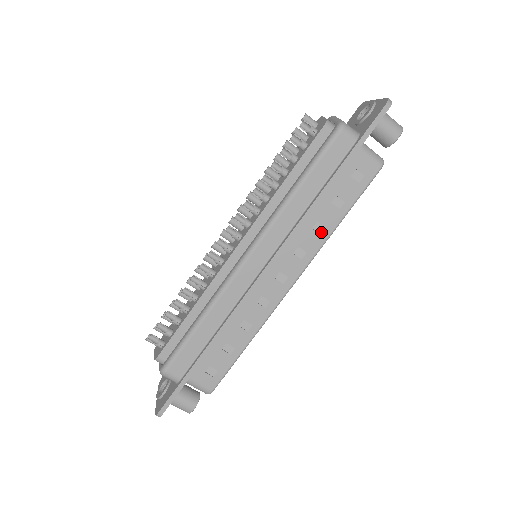
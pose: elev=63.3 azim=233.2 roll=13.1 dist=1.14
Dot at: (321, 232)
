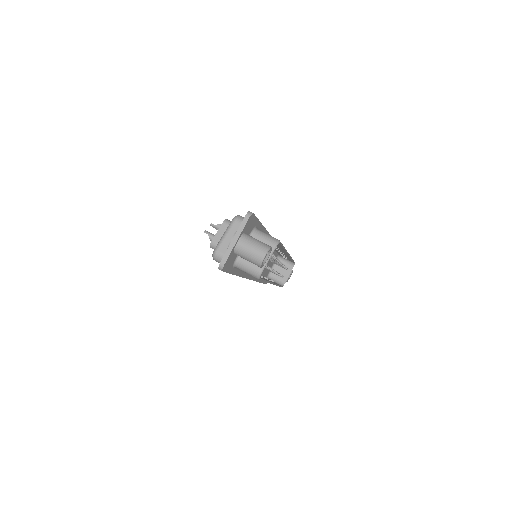
Dot at: occluded
